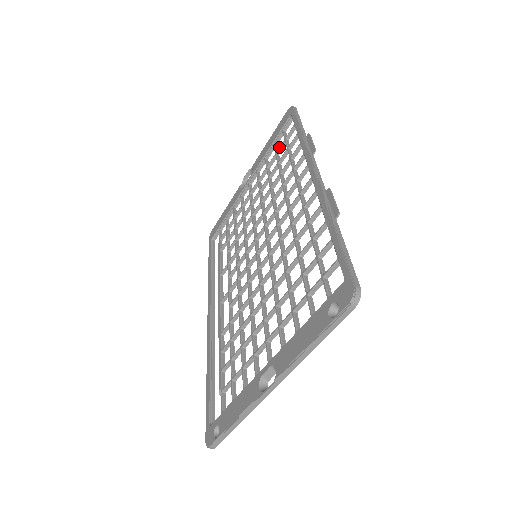
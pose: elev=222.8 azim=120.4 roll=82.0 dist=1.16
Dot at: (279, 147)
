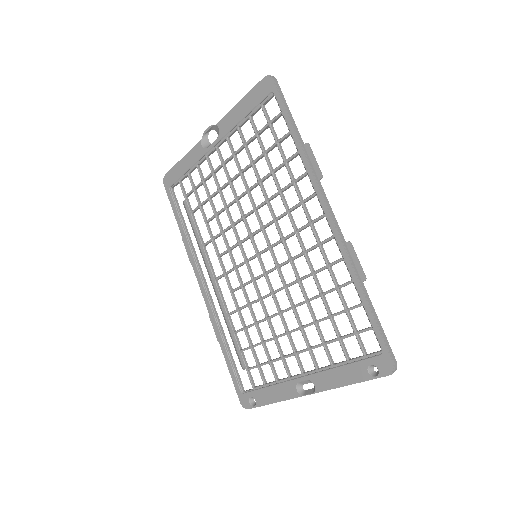
Dot at: (261, 130)
